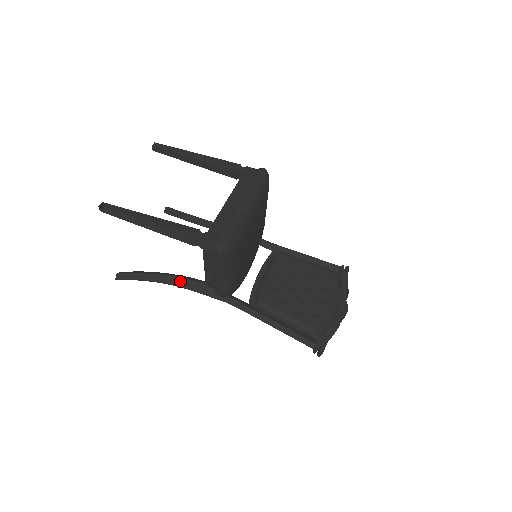
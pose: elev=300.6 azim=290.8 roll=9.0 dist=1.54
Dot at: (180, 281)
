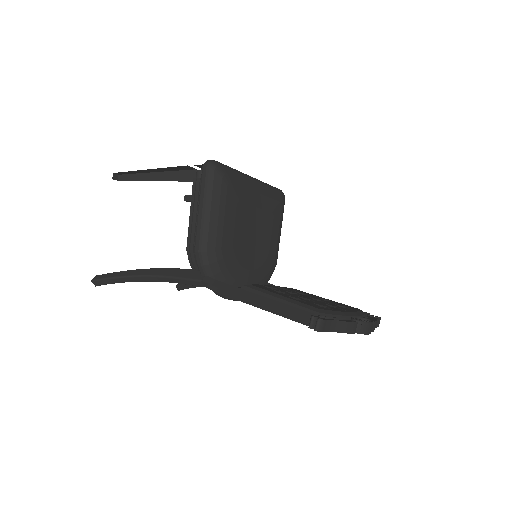
Dot at: (160, 271)
